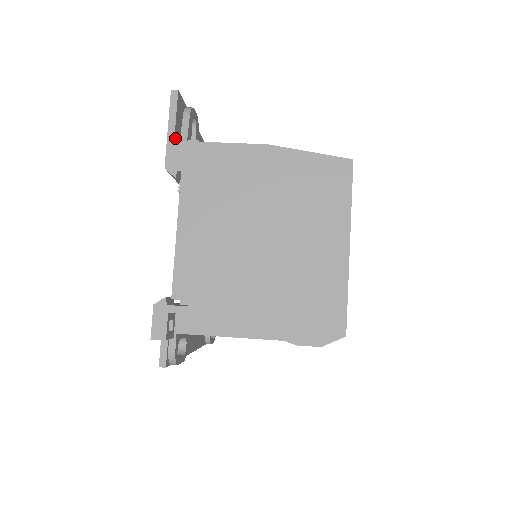
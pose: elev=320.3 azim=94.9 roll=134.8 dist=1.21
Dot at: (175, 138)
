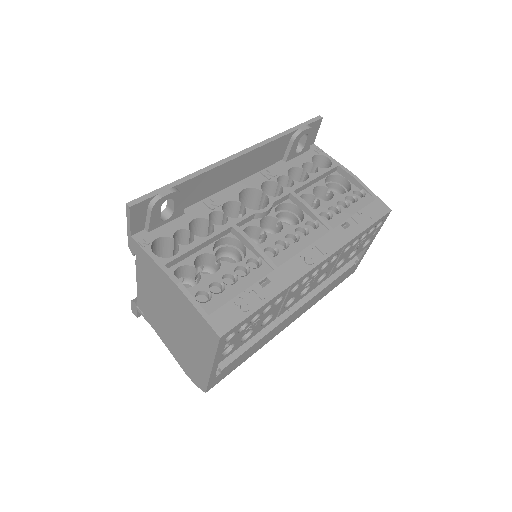
Dot at: (133, 232)
